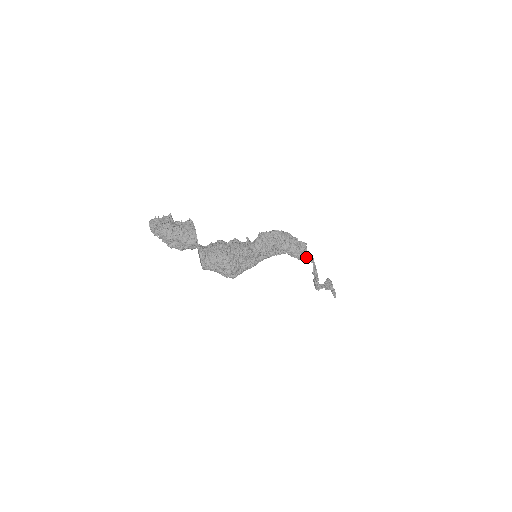
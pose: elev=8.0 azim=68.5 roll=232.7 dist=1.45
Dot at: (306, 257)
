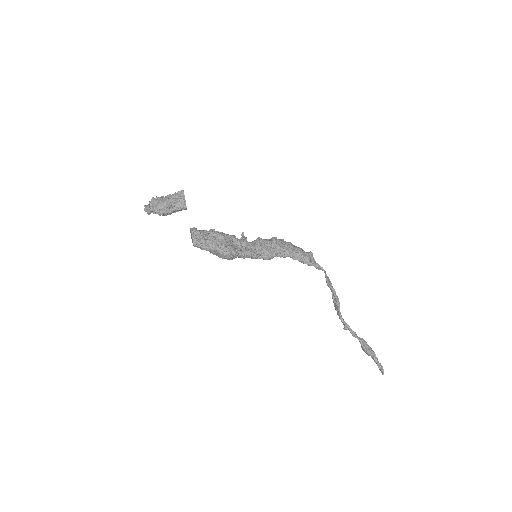
Dot at: (315, 265)
